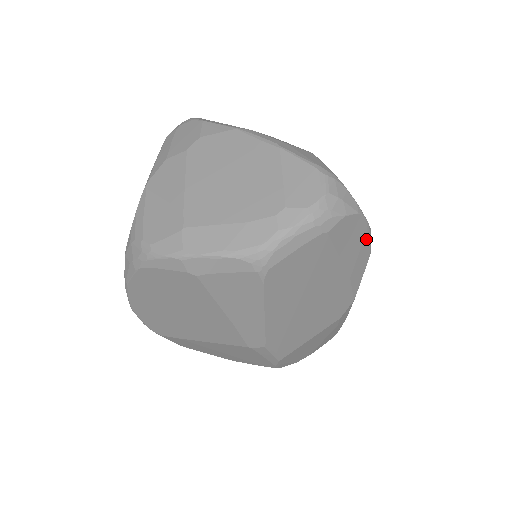
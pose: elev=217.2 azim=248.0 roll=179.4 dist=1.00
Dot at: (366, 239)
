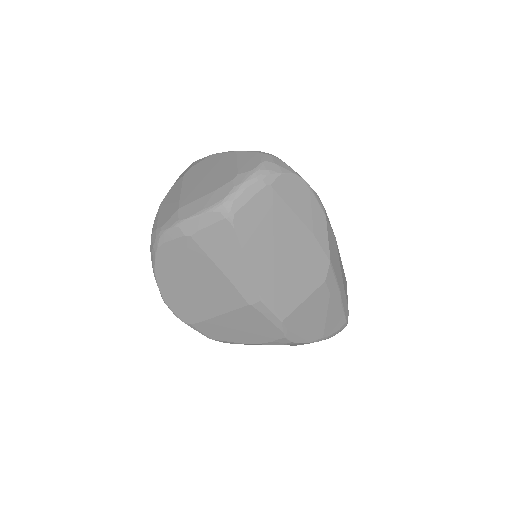
Dot at: (313, 199)
